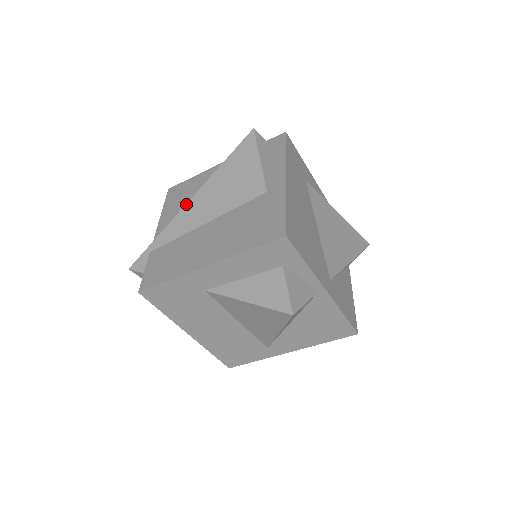
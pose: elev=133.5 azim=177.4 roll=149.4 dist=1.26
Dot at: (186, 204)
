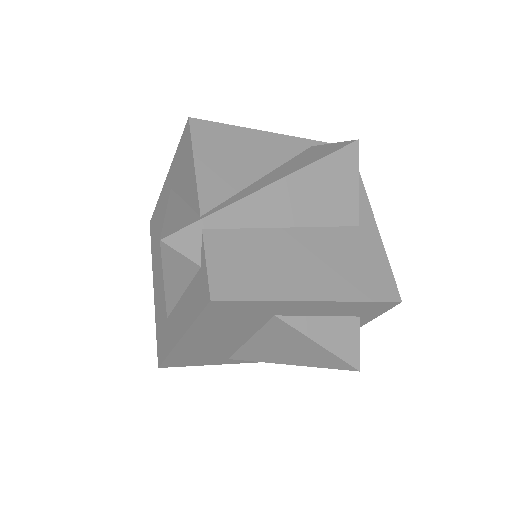
Dot at: (267, 186)
